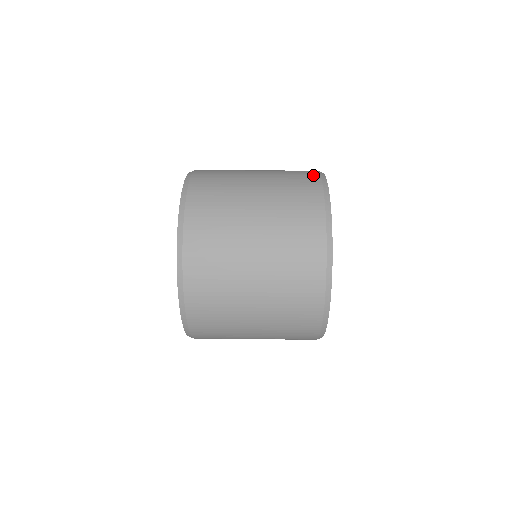
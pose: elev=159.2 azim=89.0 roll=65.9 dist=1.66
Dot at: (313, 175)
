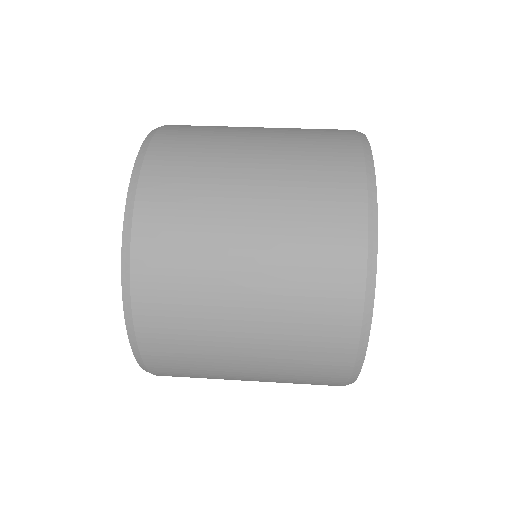
Dot at: (353, 171)
